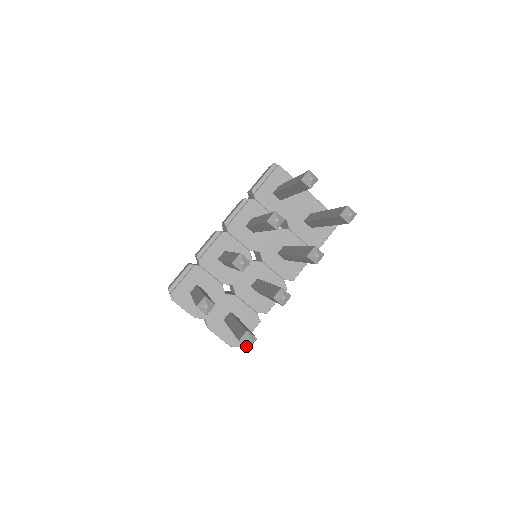
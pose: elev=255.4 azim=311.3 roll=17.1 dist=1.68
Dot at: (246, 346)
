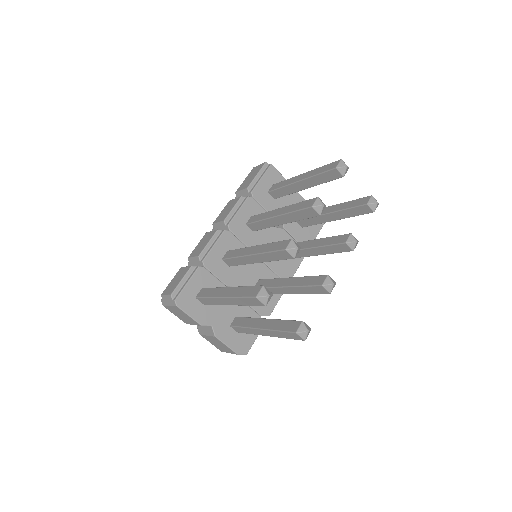
Dot at: (303, 338)
